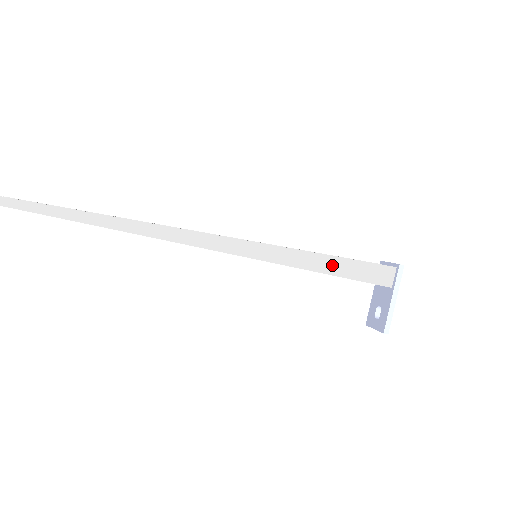
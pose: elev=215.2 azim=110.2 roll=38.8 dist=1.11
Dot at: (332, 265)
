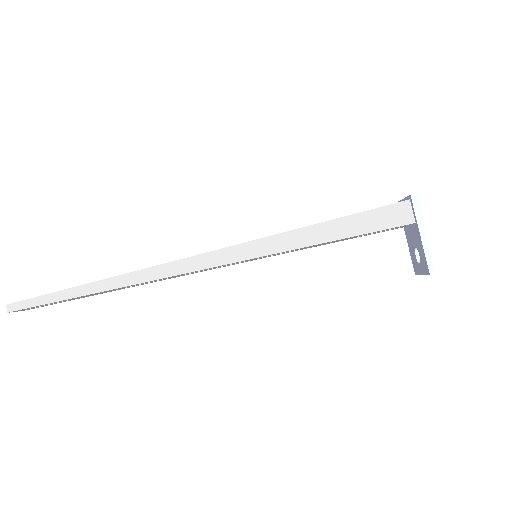
Dot at: (335, 229)
